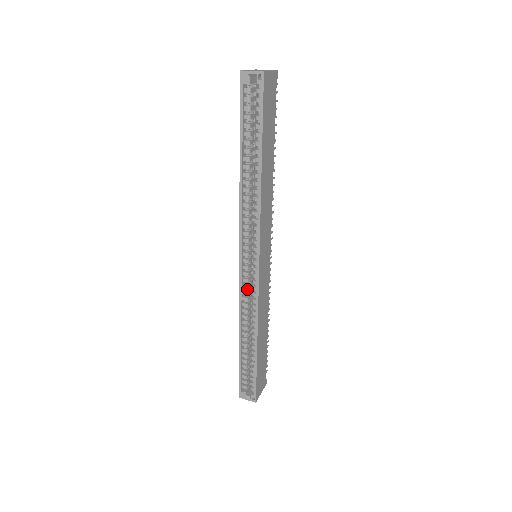
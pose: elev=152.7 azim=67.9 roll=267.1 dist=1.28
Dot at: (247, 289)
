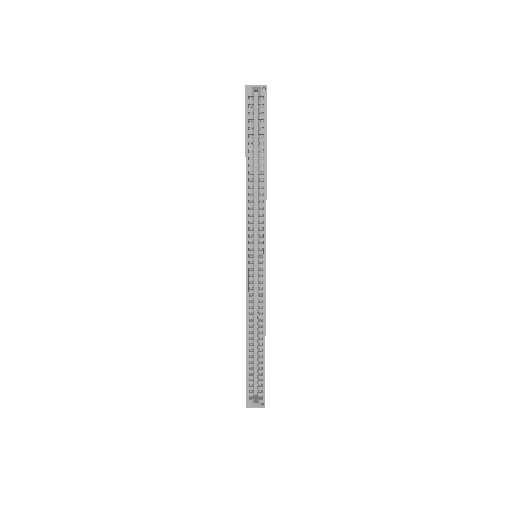
Dot at: (252, 288)
